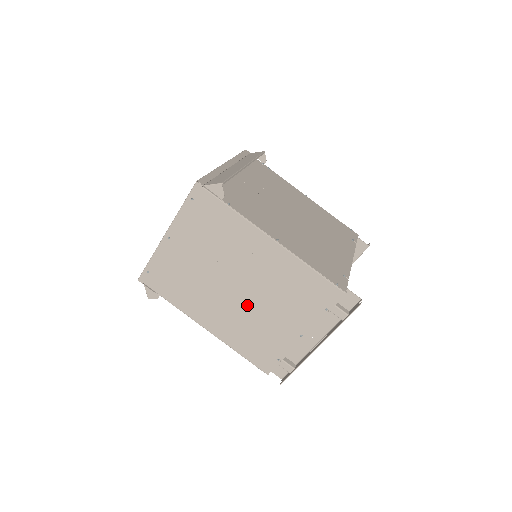
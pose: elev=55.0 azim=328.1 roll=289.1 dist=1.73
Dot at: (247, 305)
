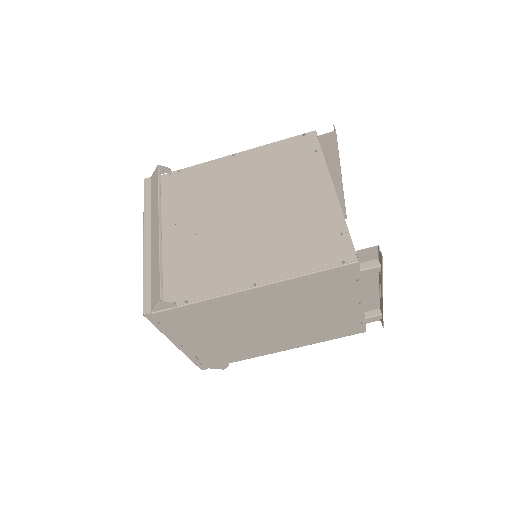
Dot at: (293, 324)
